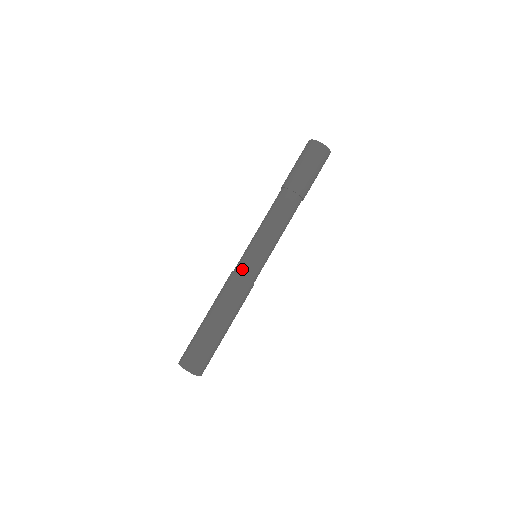
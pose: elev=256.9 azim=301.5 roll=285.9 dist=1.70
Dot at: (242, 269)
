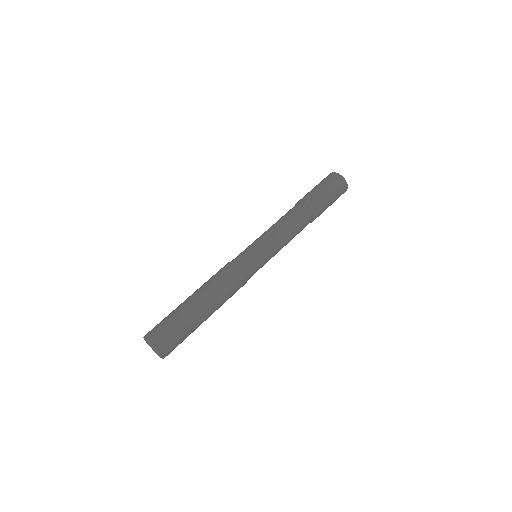
Dot at: (236, 258)
